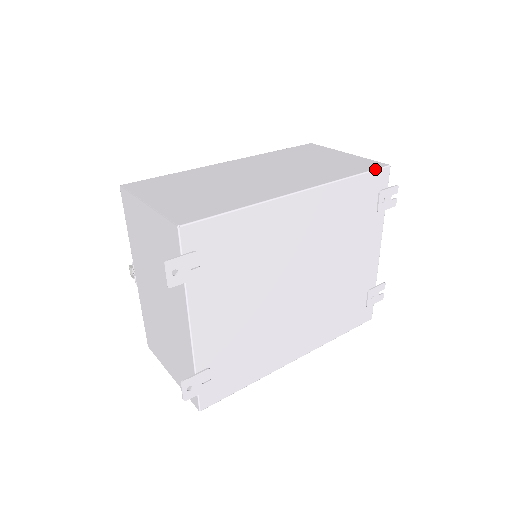
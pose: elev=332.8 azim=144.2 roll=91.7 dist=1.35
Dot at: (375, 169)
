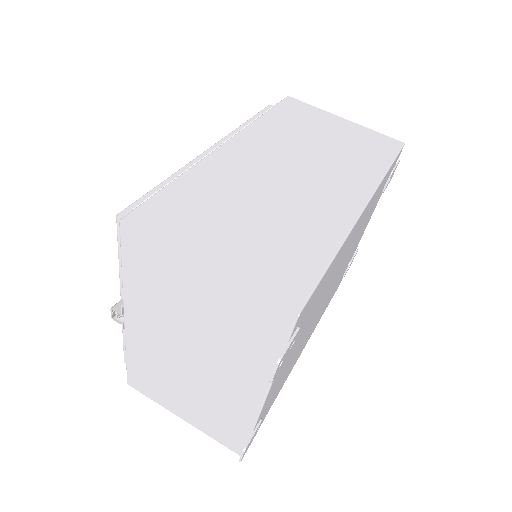
Dot at: (398, 153)
